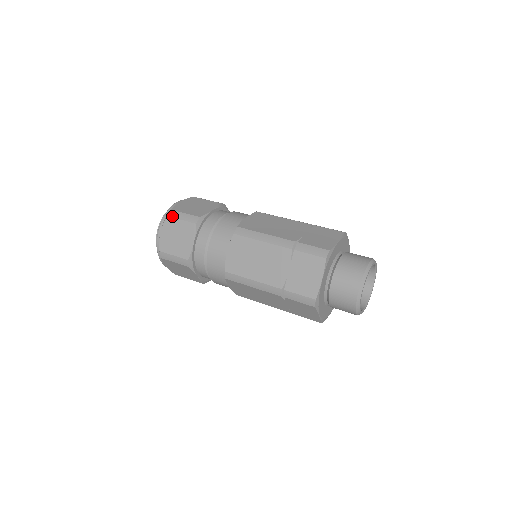
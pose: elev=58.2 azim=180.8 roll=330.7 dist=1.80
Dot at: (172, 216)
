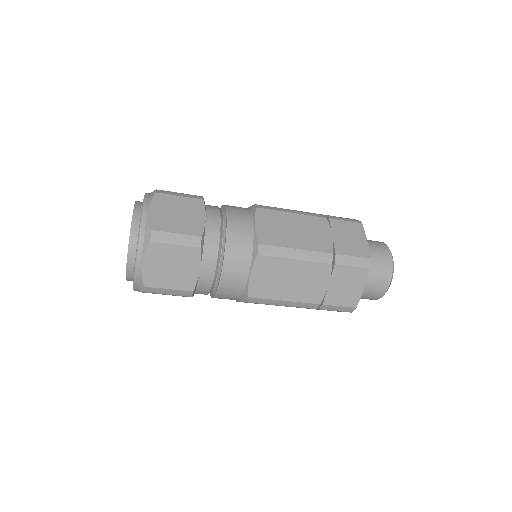
Dot at: (164, 193)
